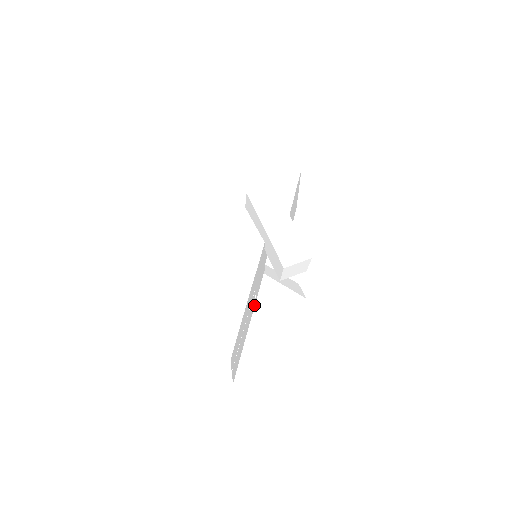
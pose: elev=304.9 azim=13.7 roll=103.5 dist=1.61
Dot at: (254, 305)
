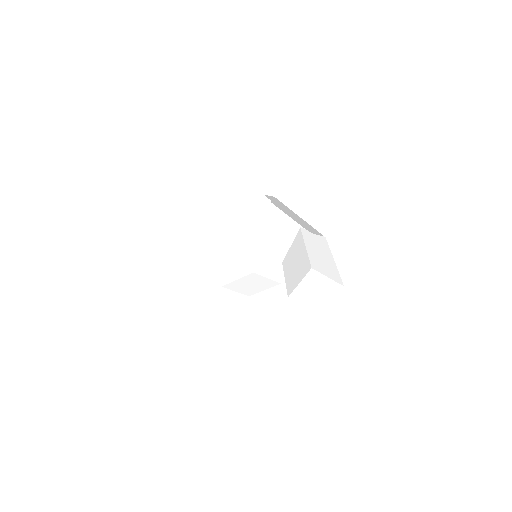
Dot at: (262, 317)
